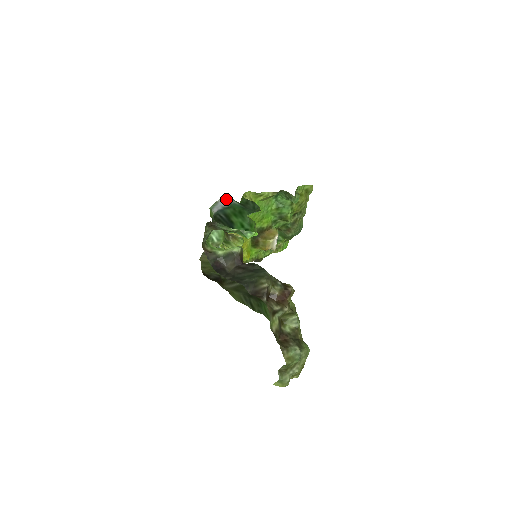
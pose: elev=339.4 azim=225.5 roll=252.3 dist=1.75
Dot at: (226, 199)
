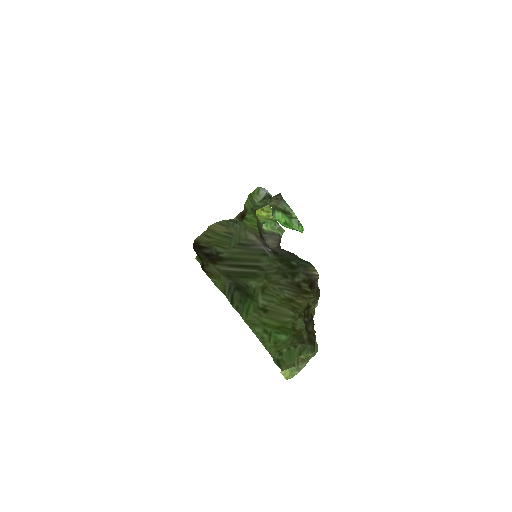
Dot at: occluded
